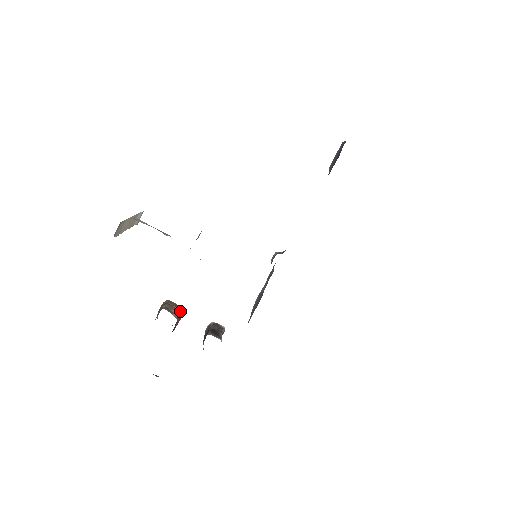
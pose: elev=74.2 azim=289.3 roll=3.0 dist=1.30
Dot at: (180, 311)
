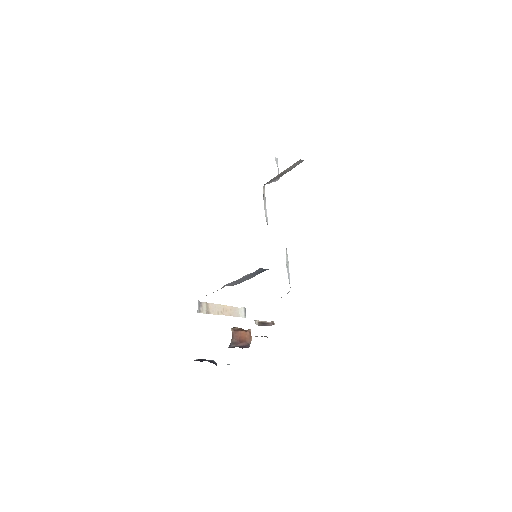
Dot at: (245, 330)
